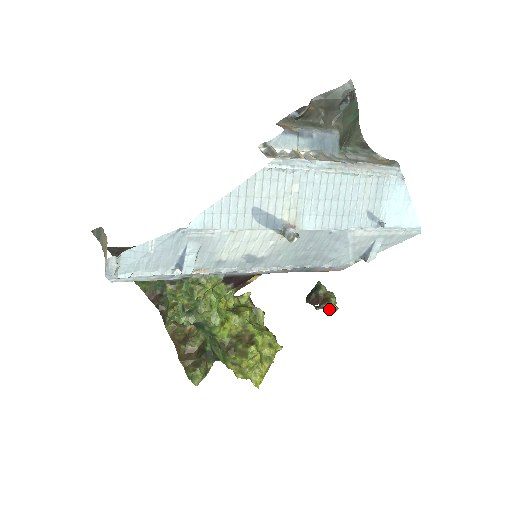
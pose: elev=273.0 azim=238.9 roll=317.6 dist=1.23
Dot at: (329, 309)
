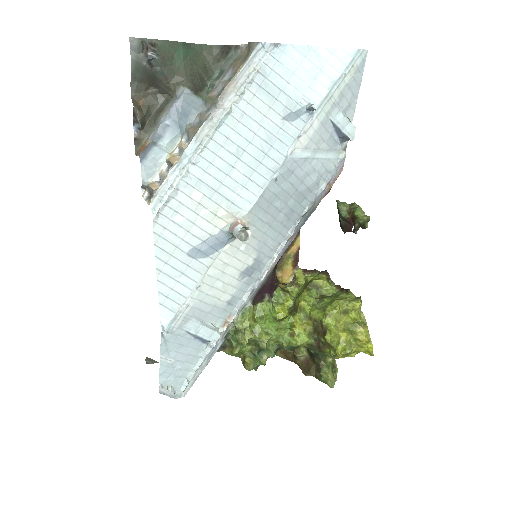
Dot at: (363, 225)
